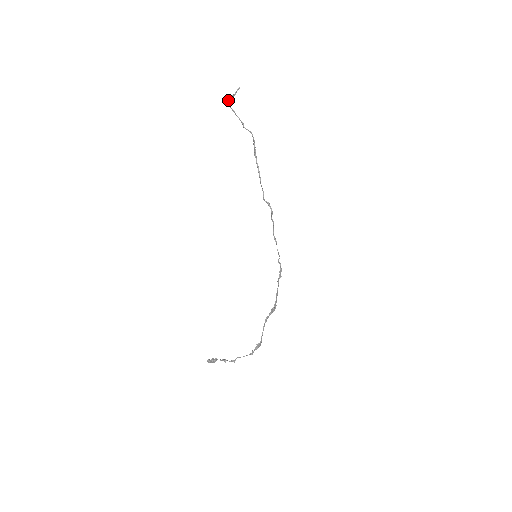
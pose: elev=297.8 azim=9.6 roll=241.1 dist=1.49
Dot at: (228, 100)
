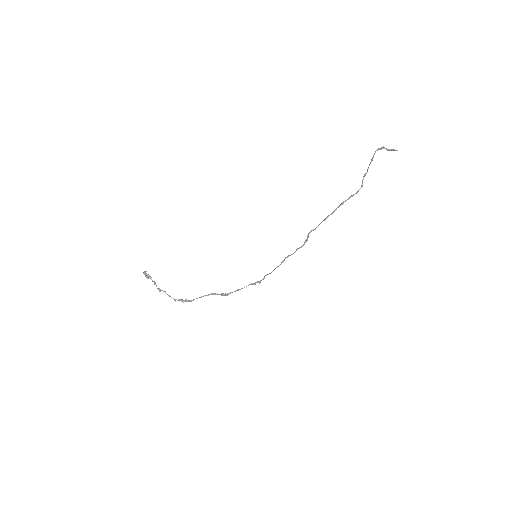
Dot at: occluded
